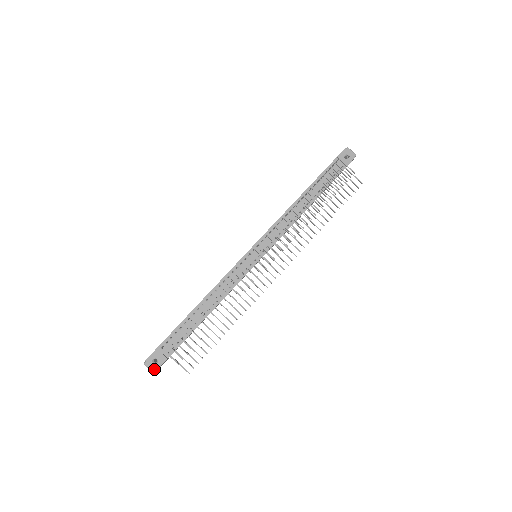
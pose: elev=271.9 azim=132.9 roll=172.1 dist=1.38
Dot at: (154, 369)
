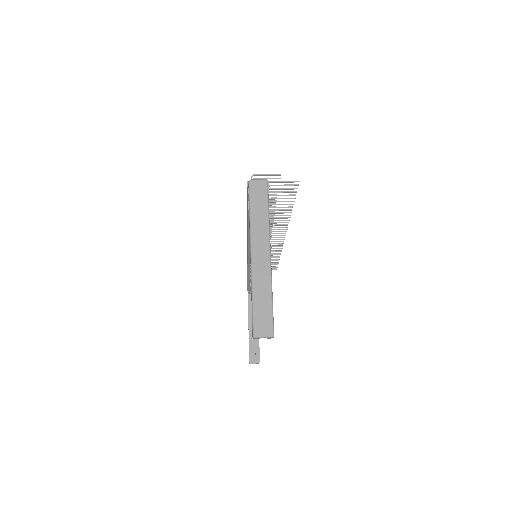
Dot at: (264, 181)
